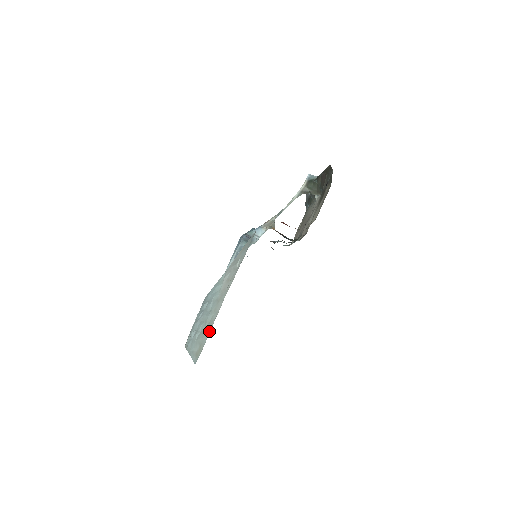
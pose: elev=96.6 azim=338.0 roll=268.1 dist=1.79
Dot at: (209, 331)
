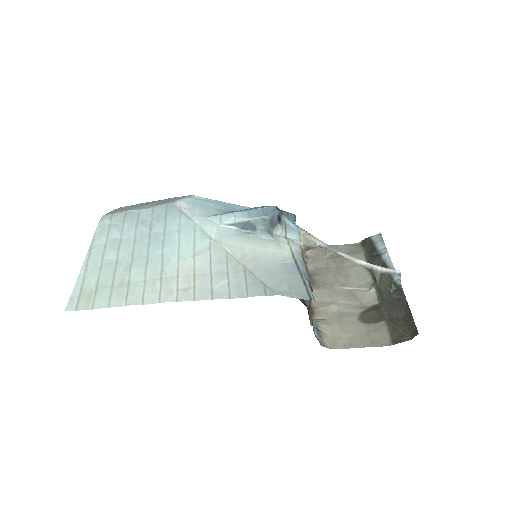
Dot at: (113, 304)
